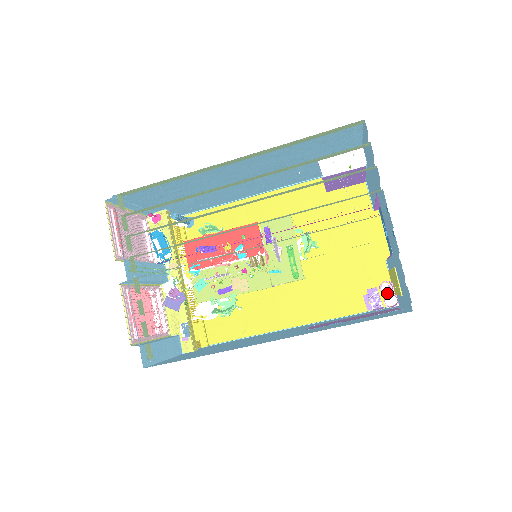
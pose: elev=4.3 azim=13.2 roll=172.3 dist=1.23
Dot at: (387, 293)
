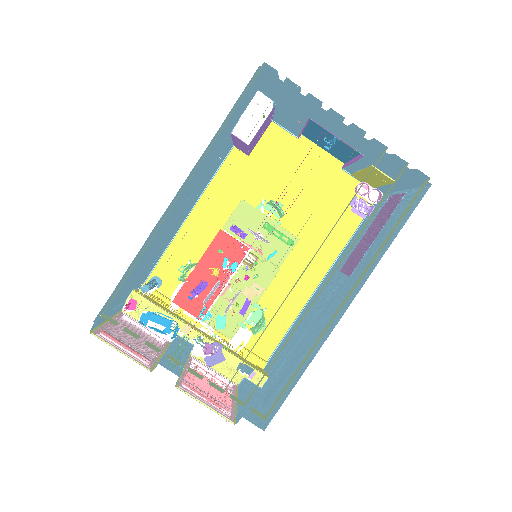
Dot at: (367, 193)
